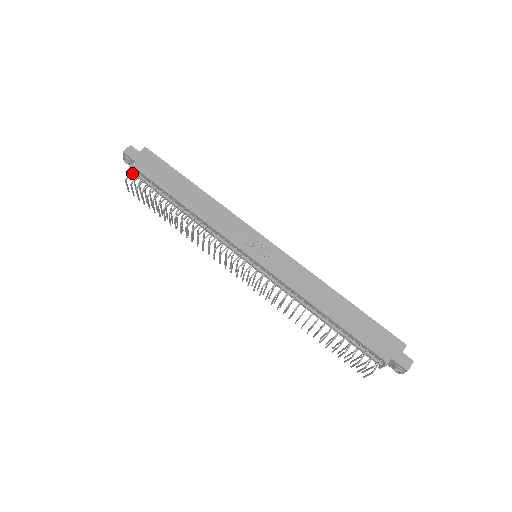
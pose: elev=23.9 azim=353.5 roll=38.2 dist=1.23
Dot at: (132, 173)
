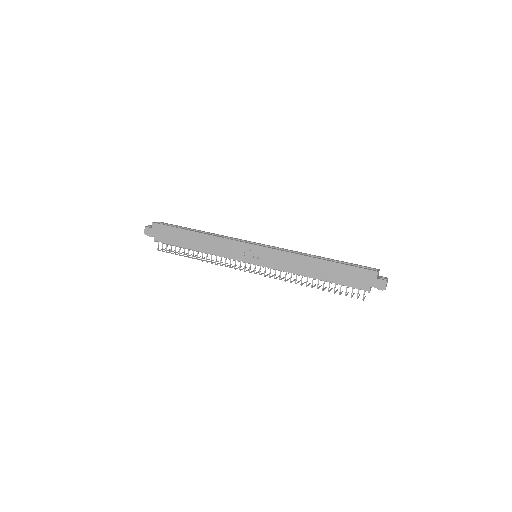
Dot at: (158, 244)
